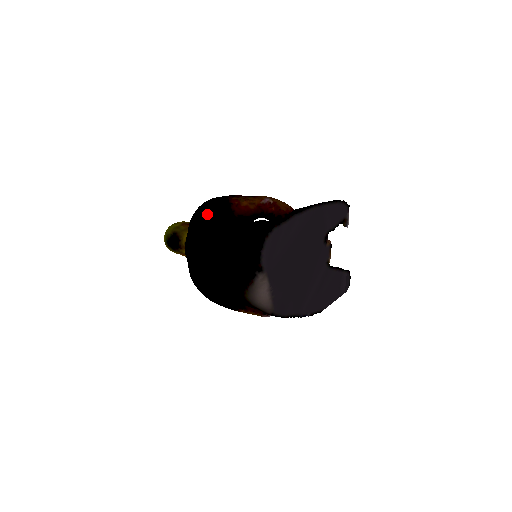
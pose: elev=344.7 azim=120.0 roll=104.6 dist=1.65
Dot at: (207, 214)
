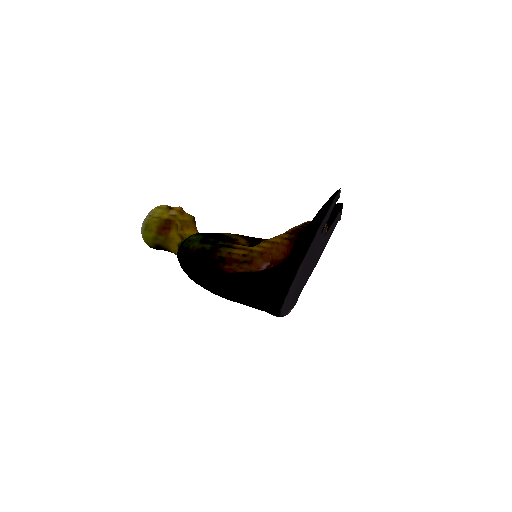
Dot at: (203, 276)
